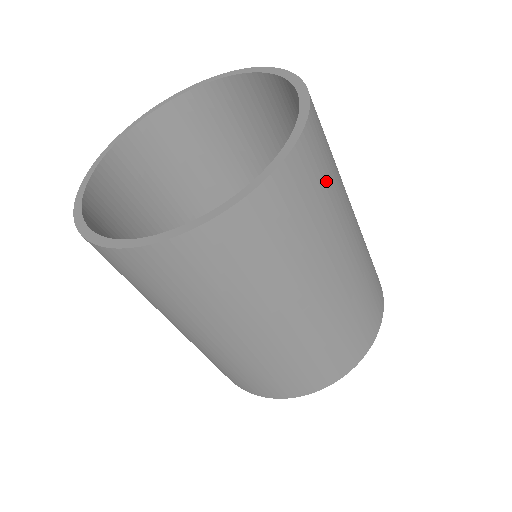
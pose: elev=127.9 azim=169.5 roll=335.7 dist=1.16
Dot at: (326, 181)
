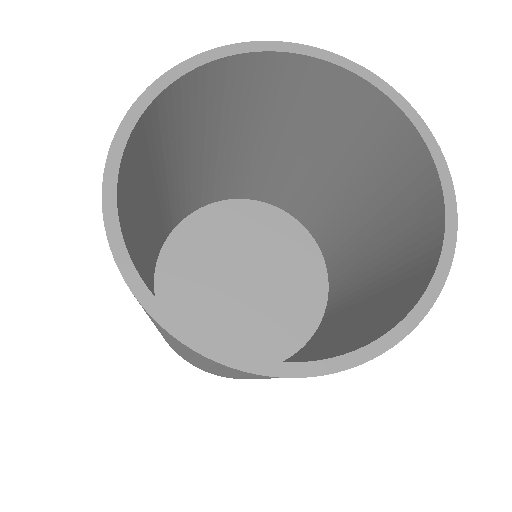
Dot at: occluded
